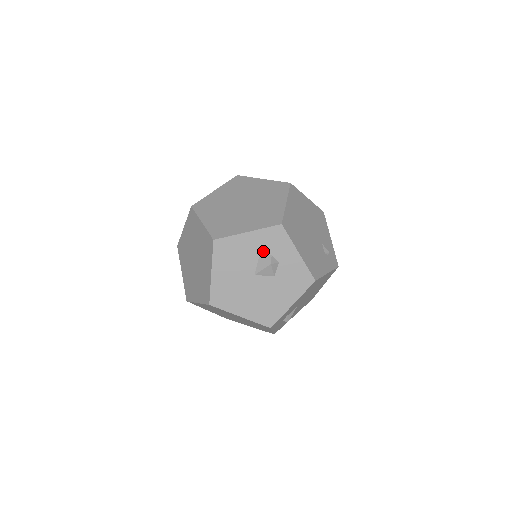
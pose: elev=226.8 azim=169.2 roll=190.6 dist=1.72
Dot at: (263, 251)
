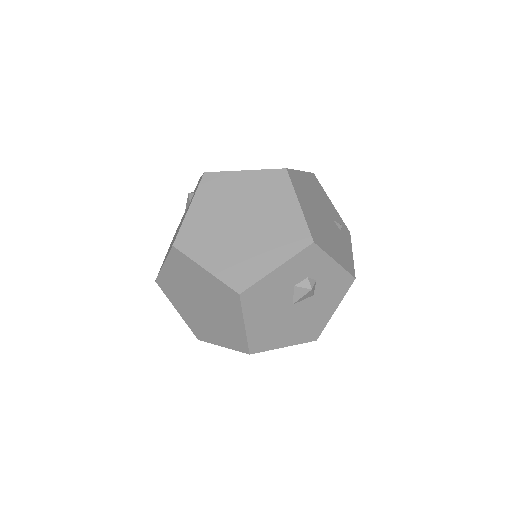
Dot at: (298, 278)
